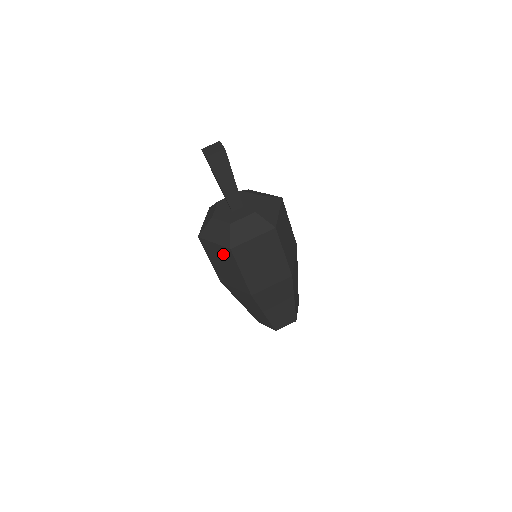
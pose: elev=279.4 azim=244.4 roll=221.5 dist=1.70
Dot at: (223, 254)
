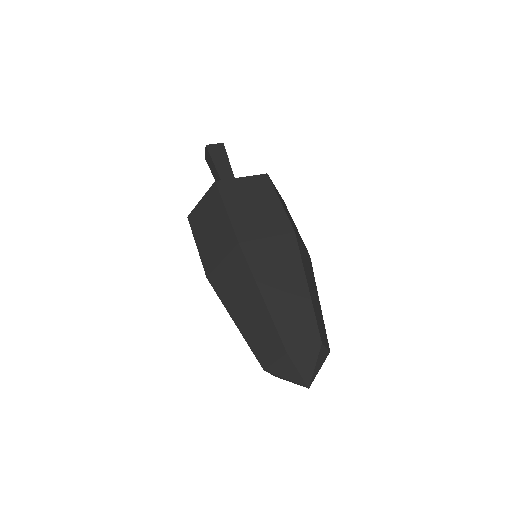
Dot at: (209, 205)
